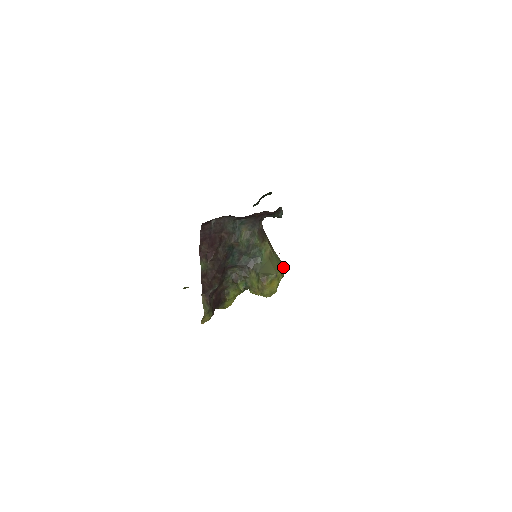
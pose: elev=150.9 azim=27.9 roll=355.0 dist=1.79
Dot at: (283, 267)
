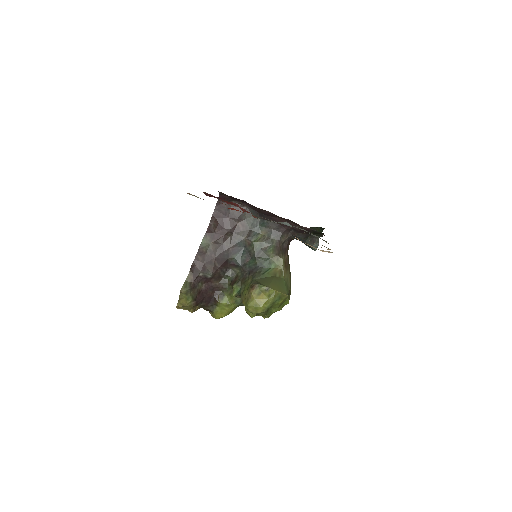
Dot at: (285, 292)
